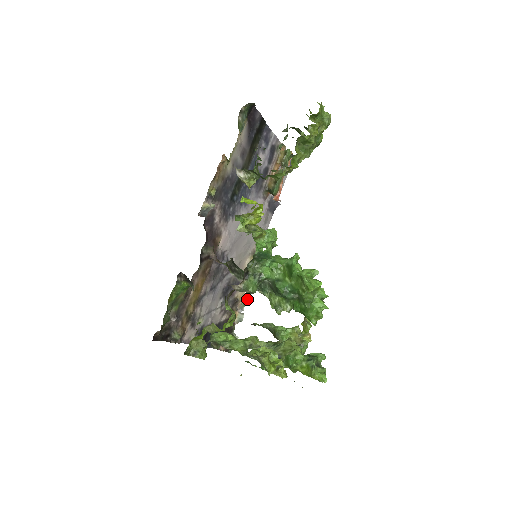
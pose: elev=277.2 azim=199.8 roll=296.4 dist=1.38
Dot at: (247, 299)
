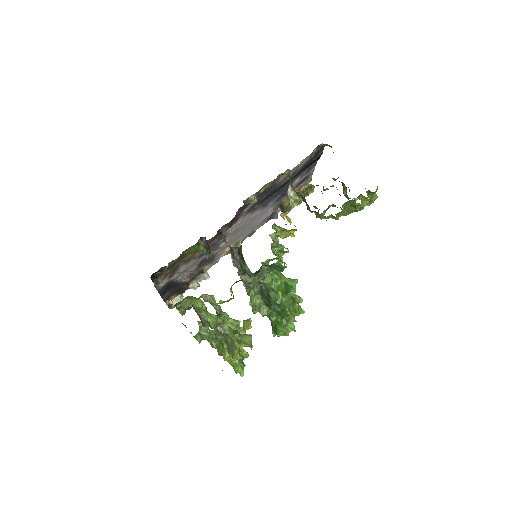
Dot at: occluded
